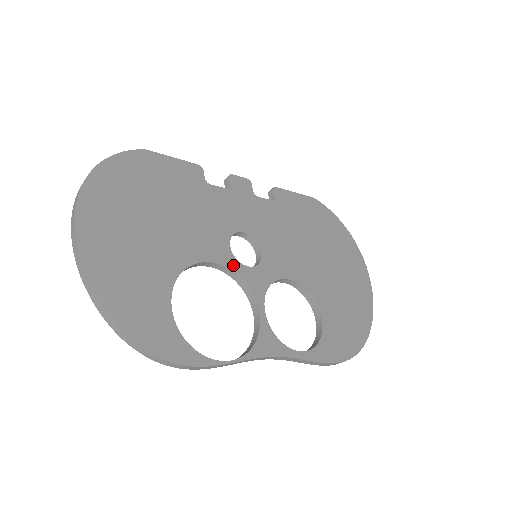
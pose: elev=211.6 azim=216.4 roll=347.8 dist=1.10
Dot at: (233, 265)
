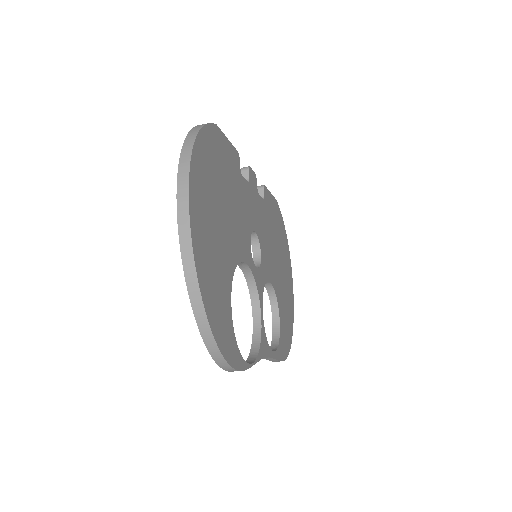
Dot at: (252, 266)
